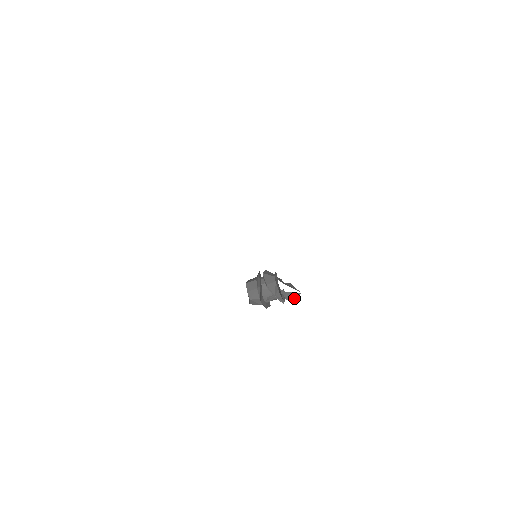
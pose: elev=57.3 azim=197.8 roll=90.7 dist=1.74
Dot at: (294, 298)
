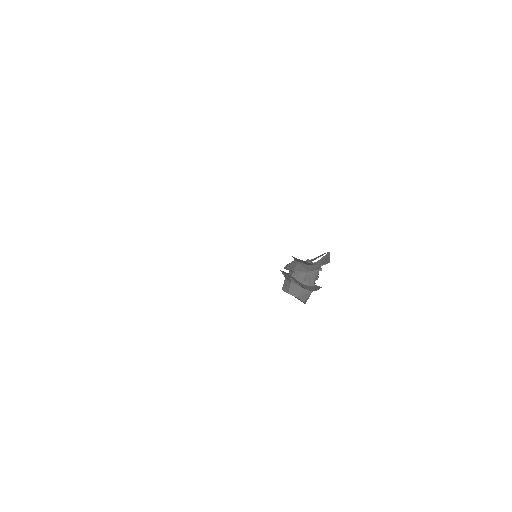
Dot at: (327, 259)
